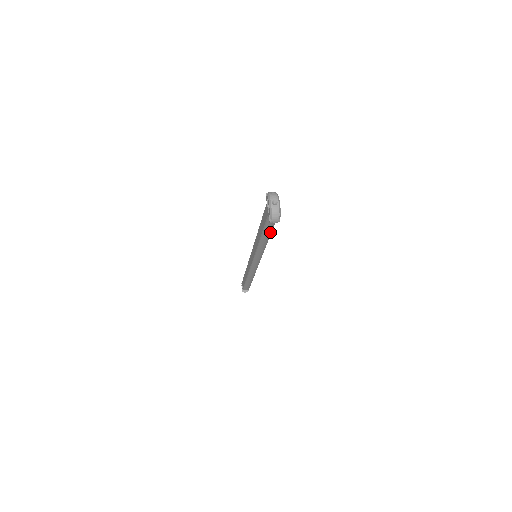
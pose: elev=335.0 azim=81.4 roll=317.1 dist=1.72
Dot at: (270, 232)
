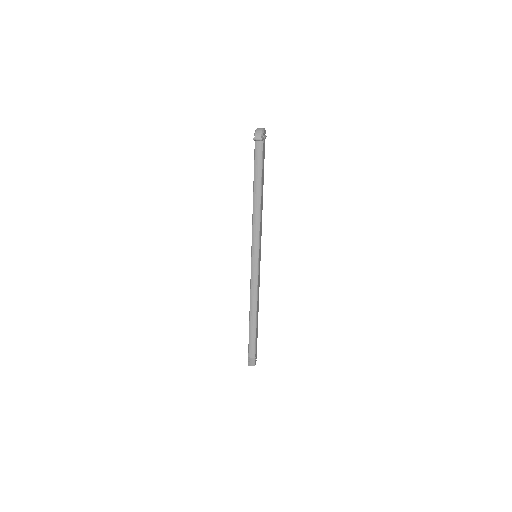
Dot at: (260, 178)
